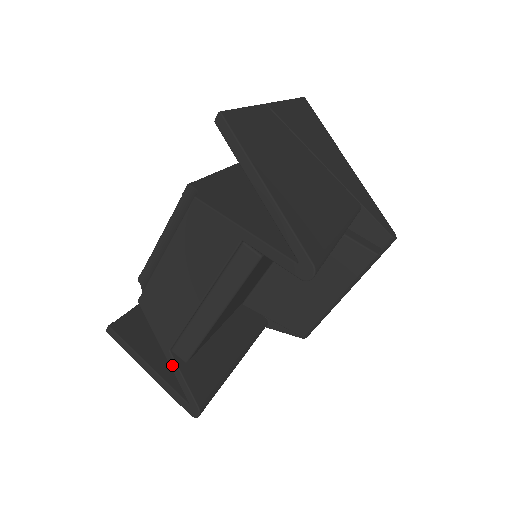
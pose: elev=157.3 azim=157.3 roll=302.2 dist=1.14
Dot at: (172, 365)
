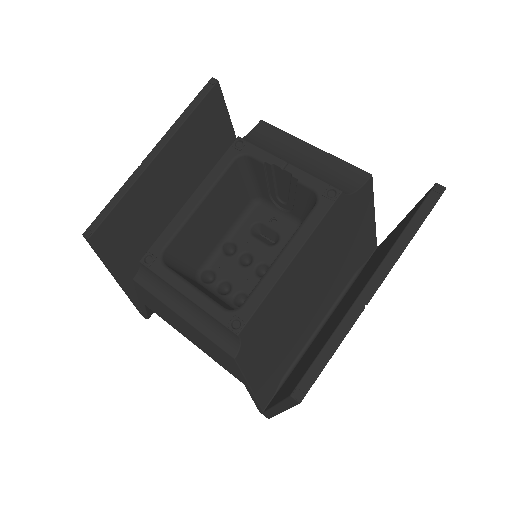
Dot at: (141, 305)
